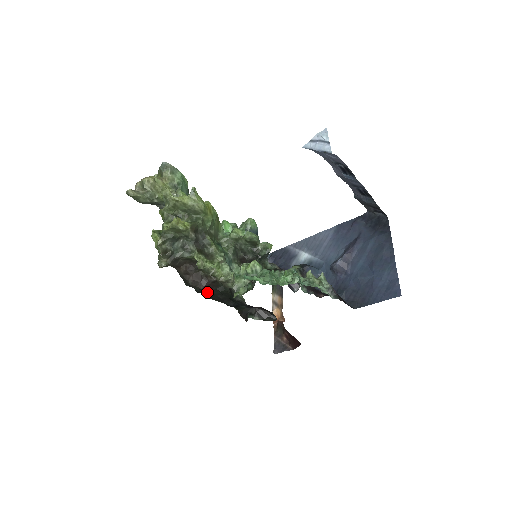
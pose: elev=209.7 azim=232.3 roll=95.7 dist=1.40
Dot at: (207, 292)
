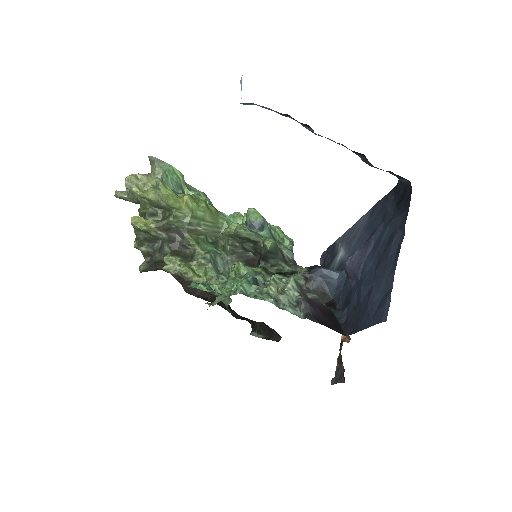
Dot at: occluded
